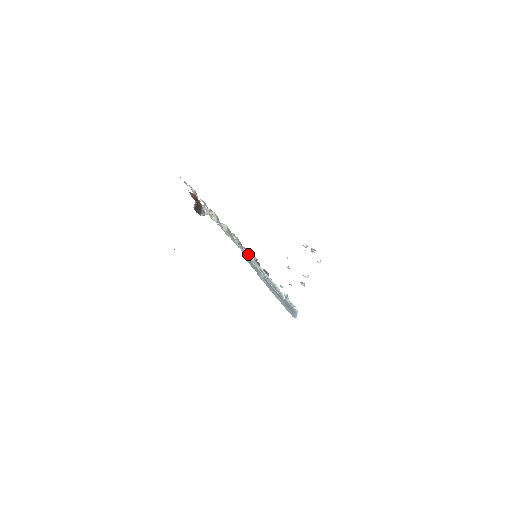
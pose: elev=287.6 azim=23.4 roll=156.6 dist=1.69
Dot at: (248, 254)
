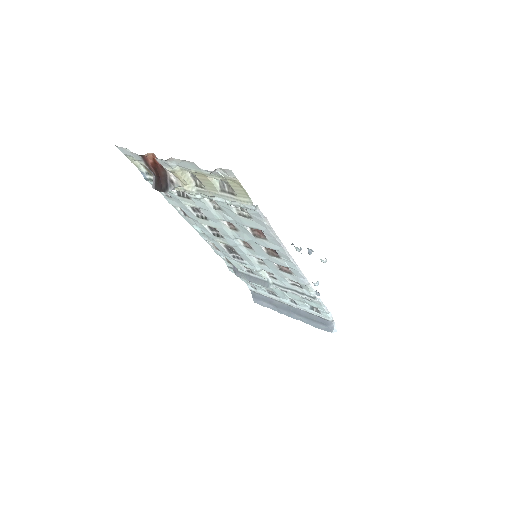
Dot at: (262, 217)
